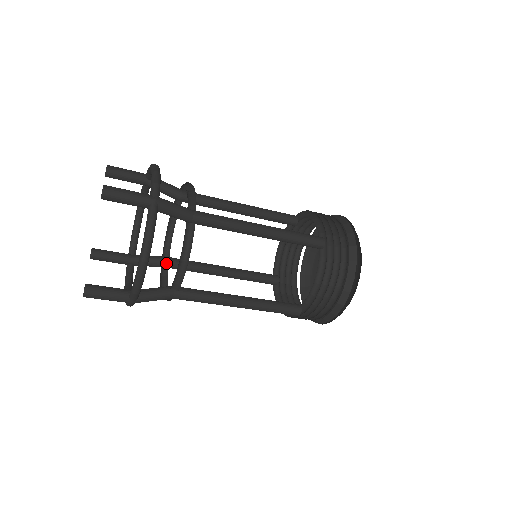
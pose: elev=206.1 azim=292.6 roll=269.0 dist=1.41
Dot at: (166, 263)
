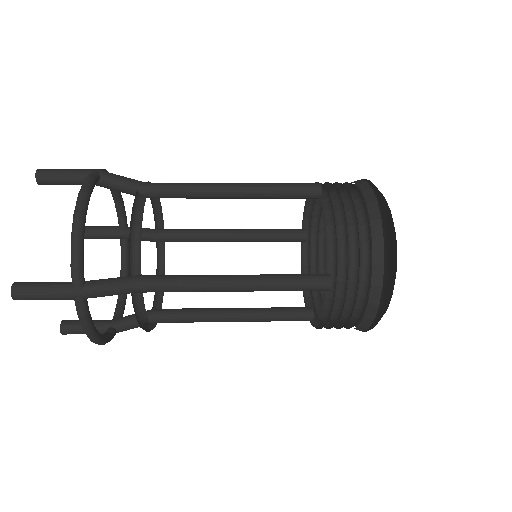
Dot at: (159, 241)
